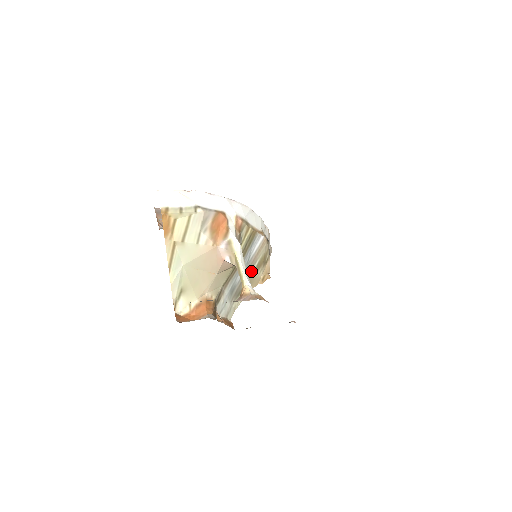
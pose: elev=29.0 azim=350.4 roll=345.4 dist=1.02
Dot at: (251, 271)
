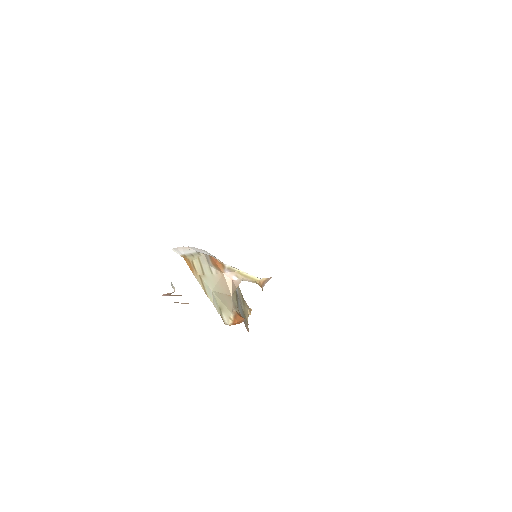
Dot at: (242, 303)
